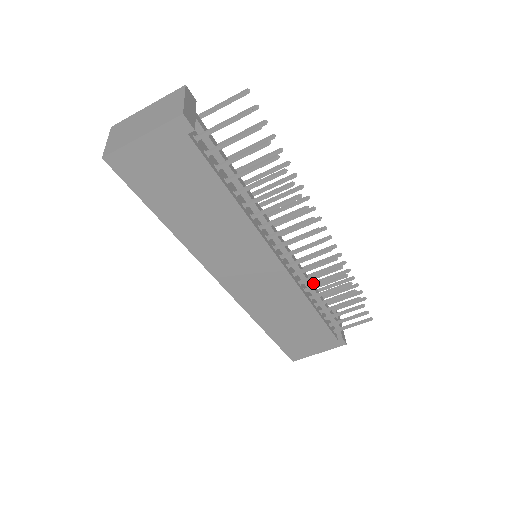
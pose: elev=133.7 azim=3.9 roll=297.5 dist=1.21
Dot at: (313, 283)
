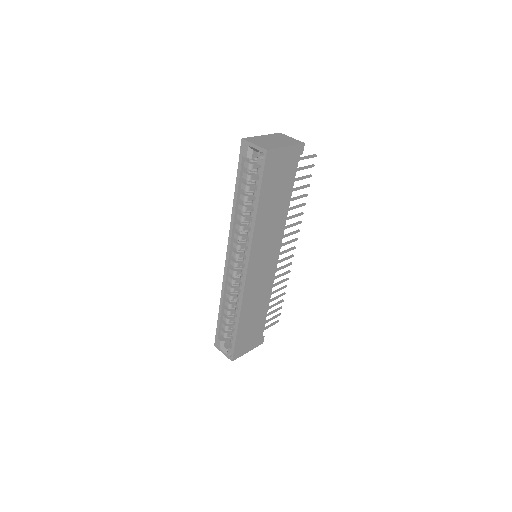
Dot at: occluded
